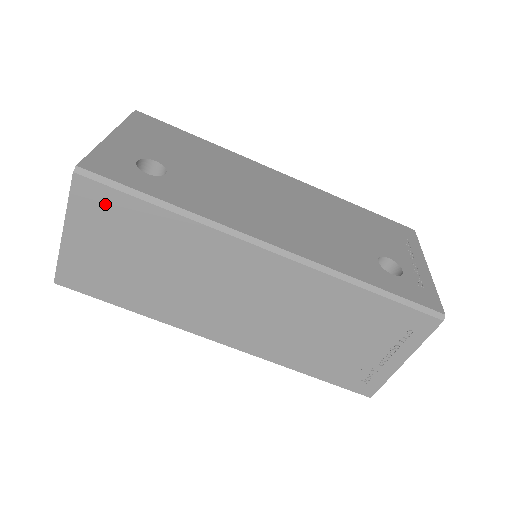
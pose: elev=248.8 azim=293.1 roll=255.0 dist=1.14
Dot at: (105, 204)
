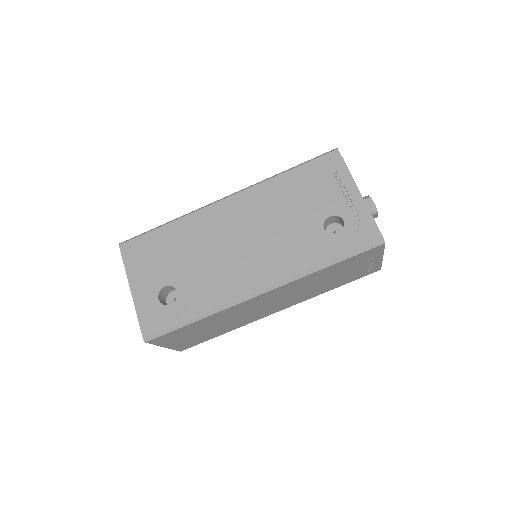
Dot at: (170, 336)
